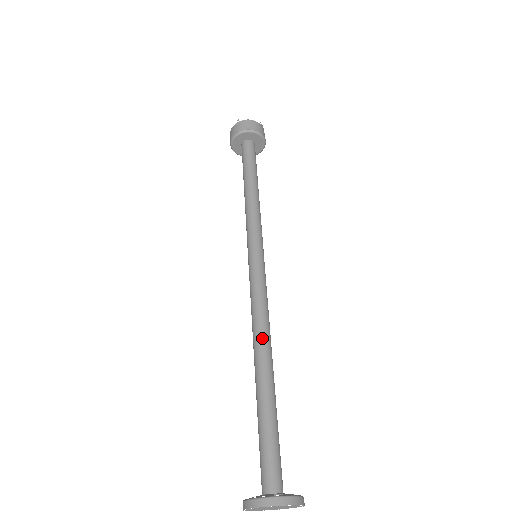
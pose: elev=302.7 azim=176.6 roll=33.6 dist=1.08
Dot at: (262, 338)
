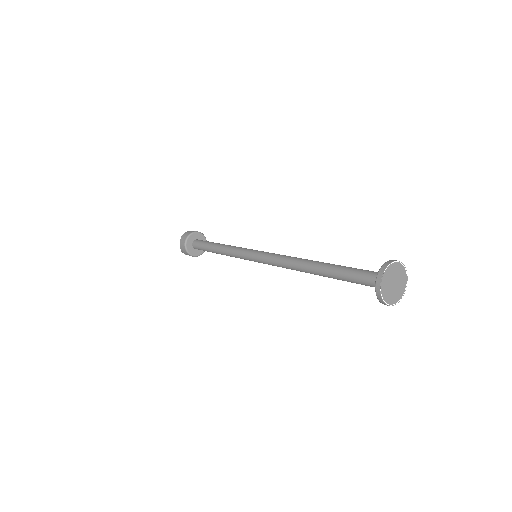
Dot at: occluded
